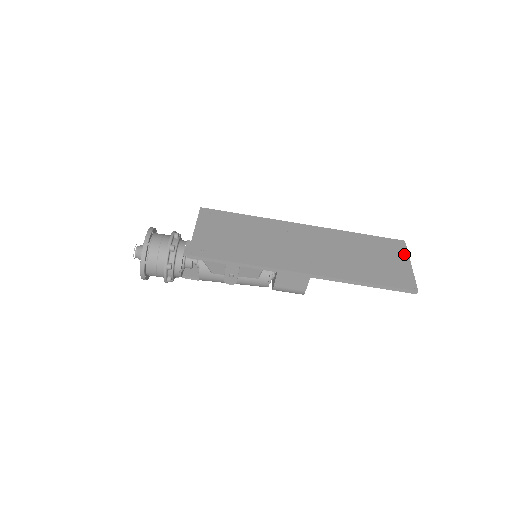
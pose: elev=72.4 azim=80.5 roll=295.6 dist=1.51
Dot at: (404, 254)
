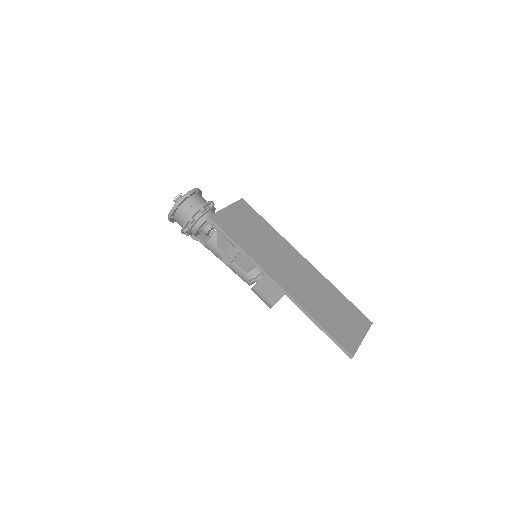
Dot at: (364, 329)
